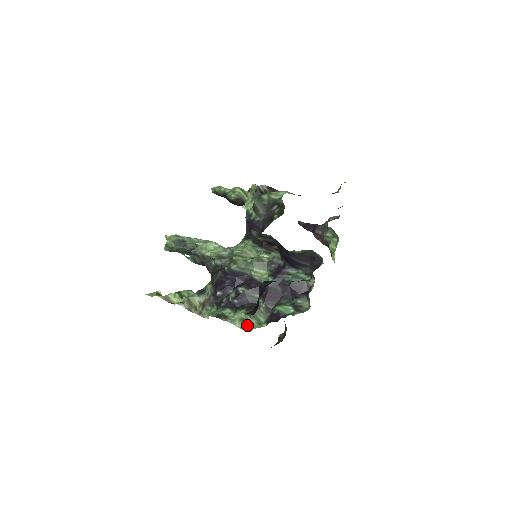
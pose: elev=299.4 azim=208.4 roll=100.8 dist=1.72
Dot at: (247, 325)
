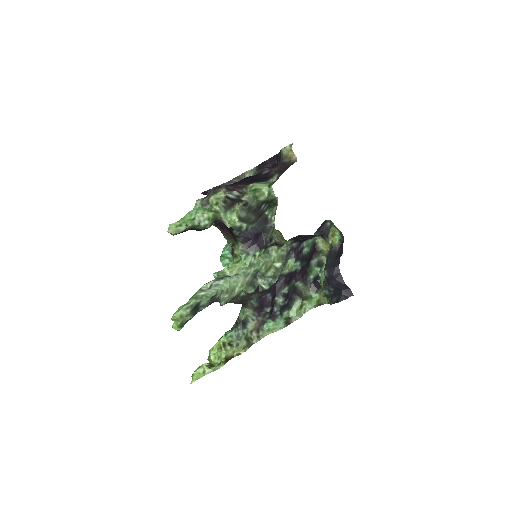
Dot at: (306, 307)
